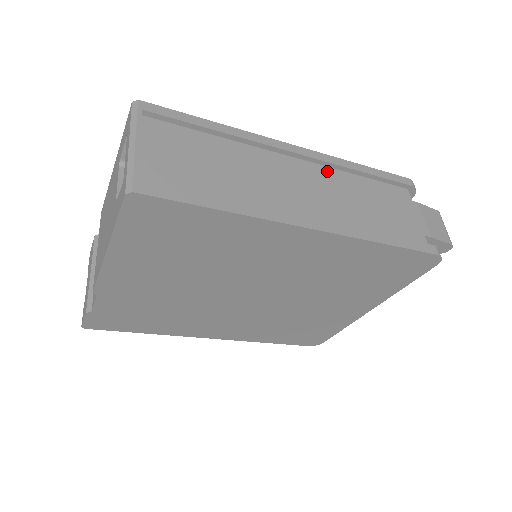
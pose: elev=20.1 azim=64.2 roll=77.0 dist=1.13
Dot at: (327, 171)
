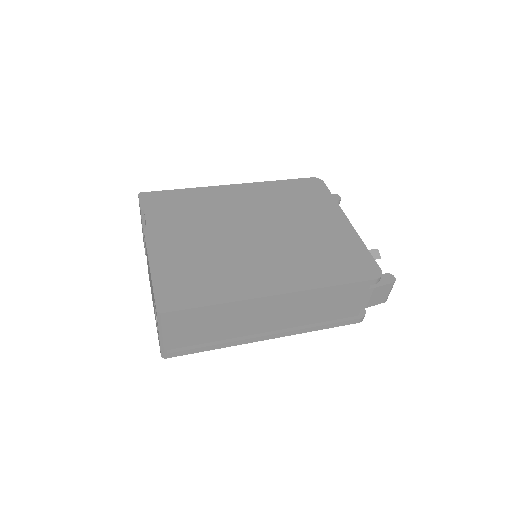
Dot at: (300, 296)
